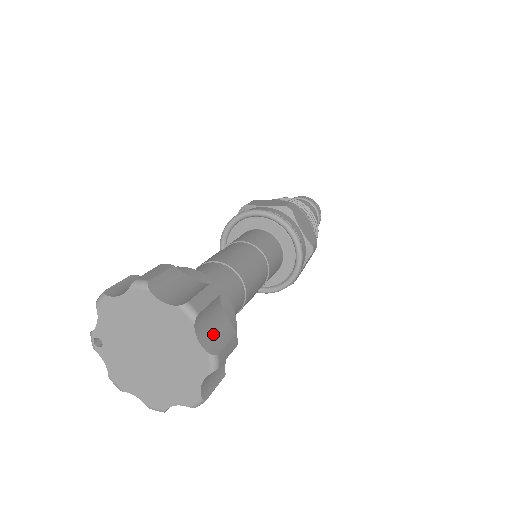
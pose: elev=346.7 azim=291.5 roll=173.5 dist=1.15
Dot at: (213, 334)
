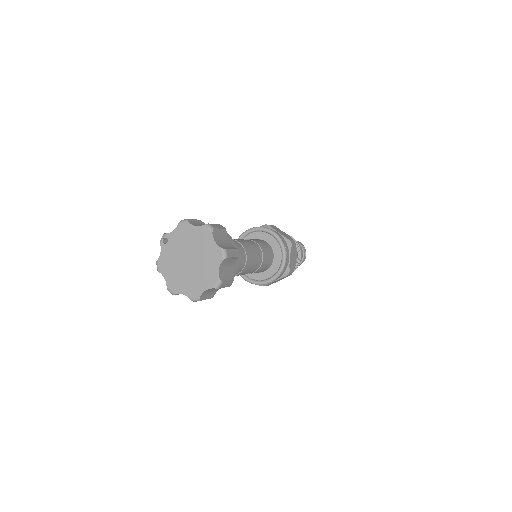
Dot at: (225, 272)
